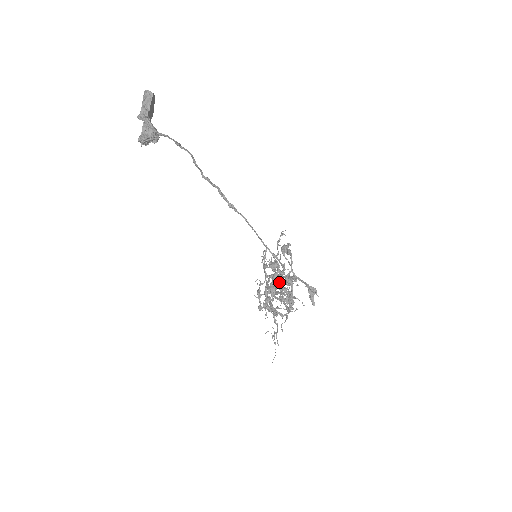
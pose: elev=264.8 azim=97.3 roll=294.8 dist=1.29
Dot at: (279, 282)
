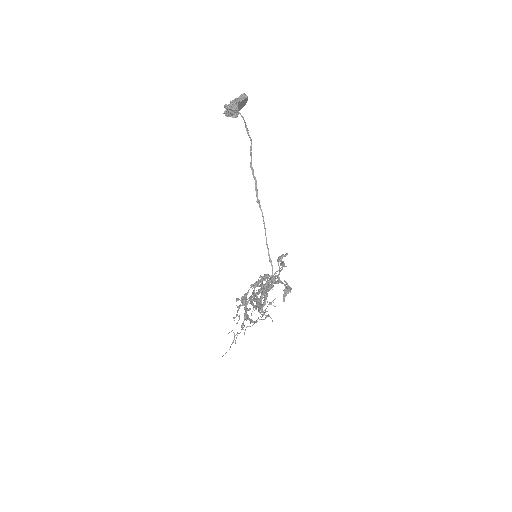
Dot at: (264, 279)
